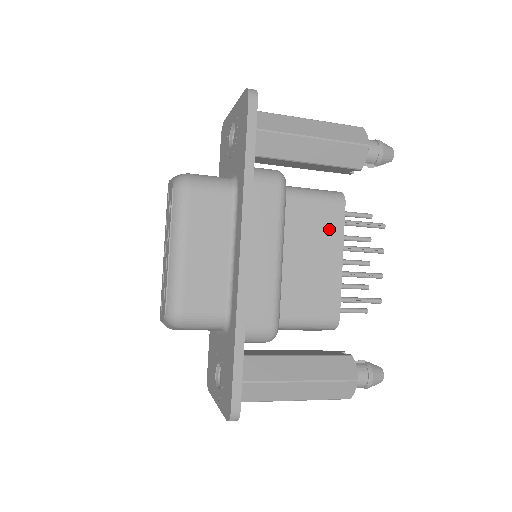
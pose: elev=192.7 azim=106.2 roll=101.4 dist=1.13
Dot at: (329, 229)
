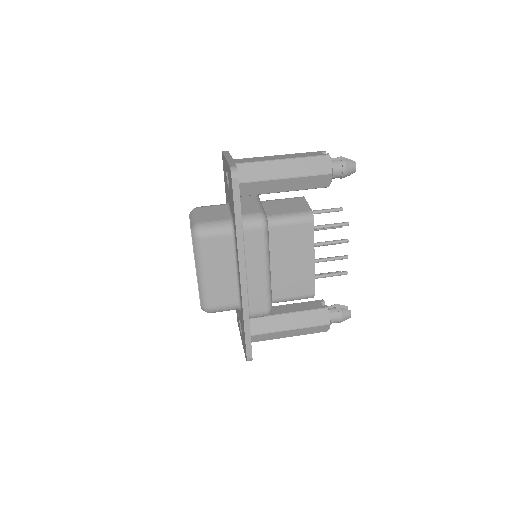
Dot at: (303, 241)
